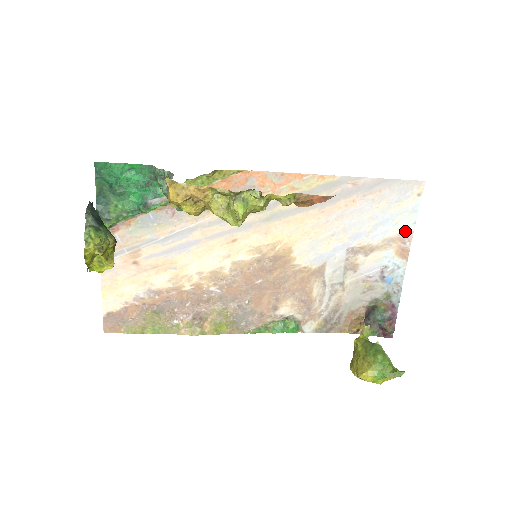
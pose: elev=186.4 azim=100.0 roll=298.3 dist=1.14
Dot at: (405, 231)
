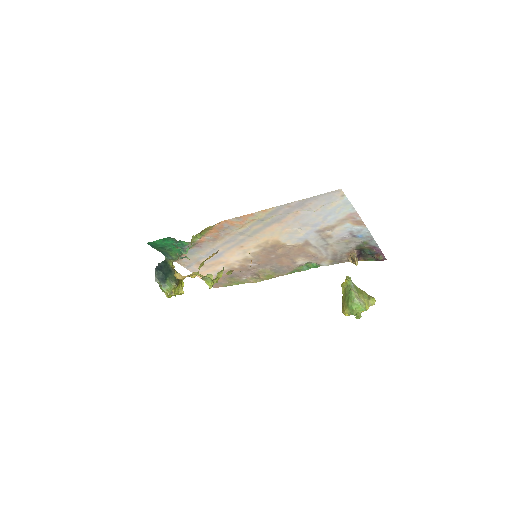
Dot at: (350, 213)
